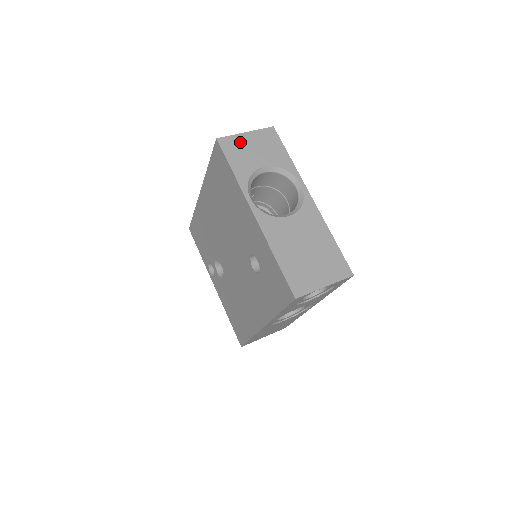
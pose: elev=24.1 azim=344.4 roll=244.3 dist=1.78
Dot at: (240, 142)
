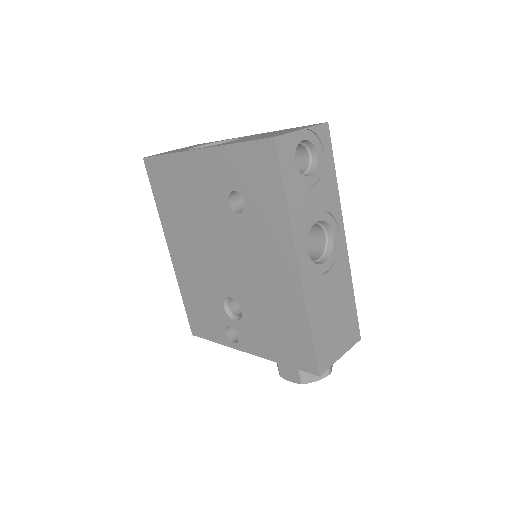
Dot at: (166, 152)
